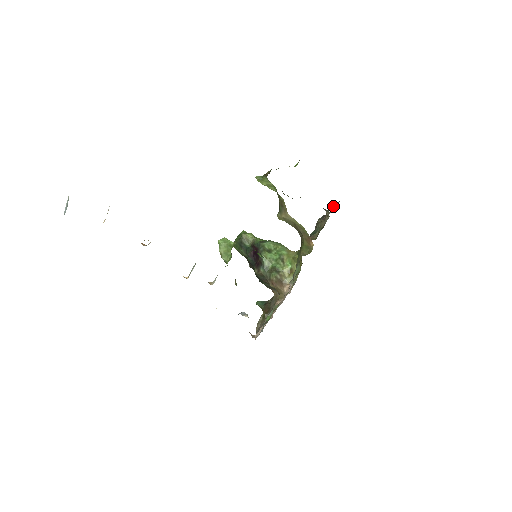
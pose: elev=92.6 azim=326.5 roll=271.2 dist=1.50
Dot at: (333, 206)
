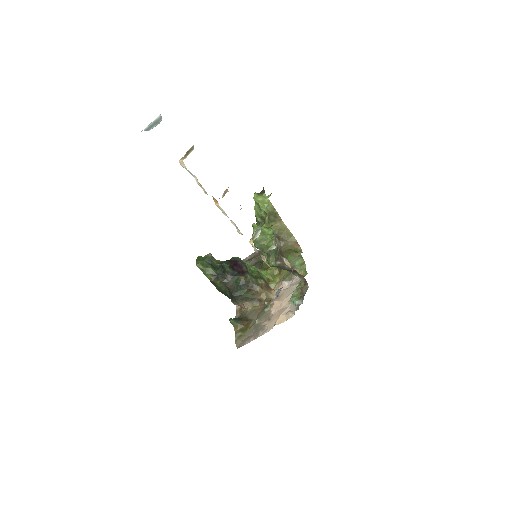
Dot at: occluded
